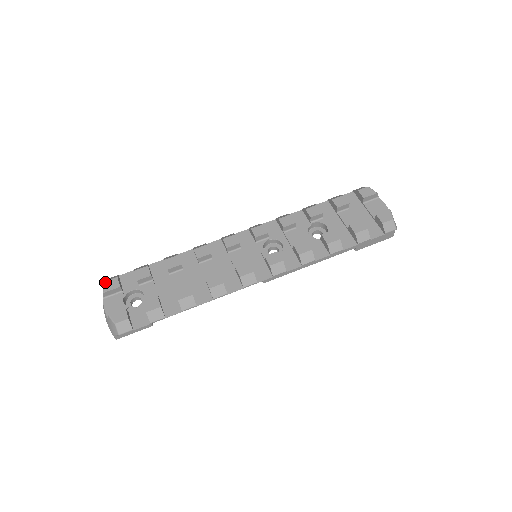
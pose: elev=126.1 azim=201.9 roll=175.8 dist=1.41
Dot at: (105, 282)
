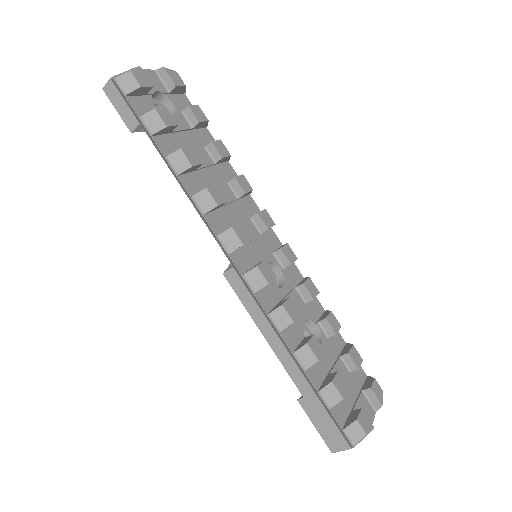
Dot at: occluded
